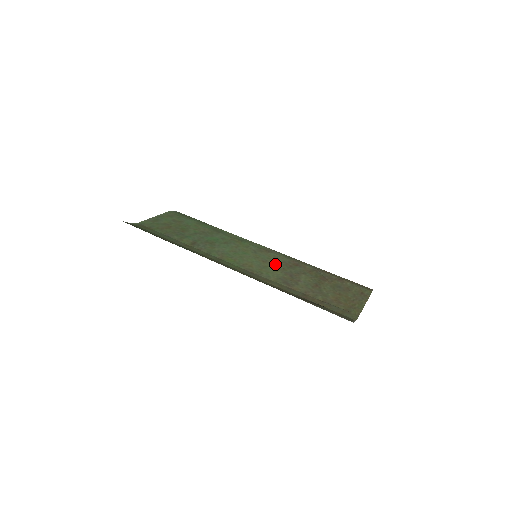
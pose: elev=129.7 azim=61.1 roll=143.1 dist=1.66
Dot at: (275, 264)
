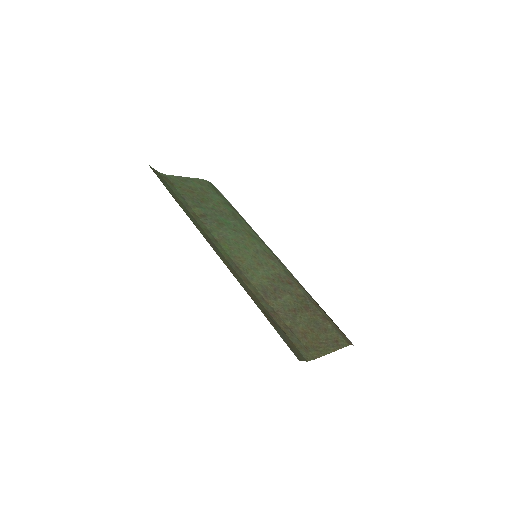
Dot at: (268, 271)
